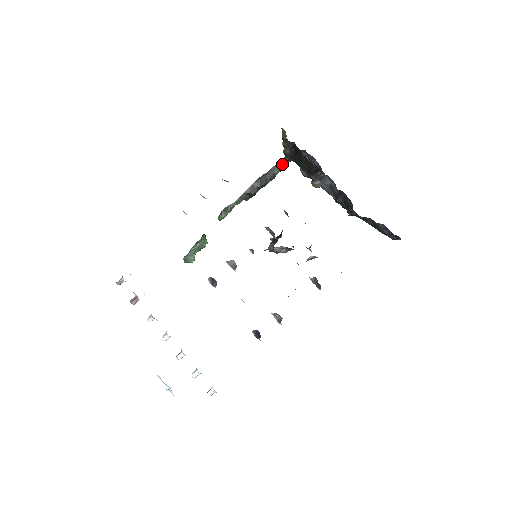
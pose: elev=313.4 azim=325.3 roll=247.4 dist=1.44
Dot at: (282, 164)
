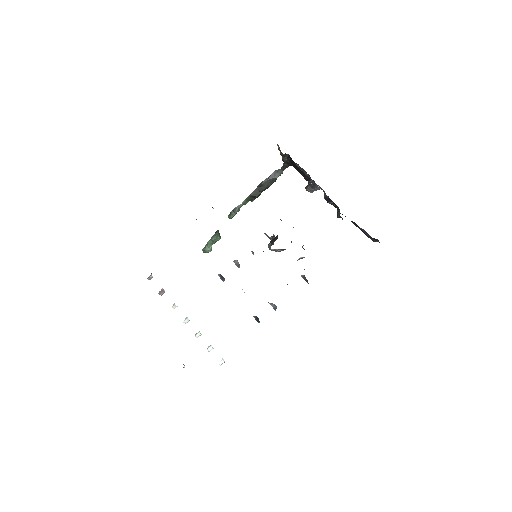
Dot at: (281, 169)
